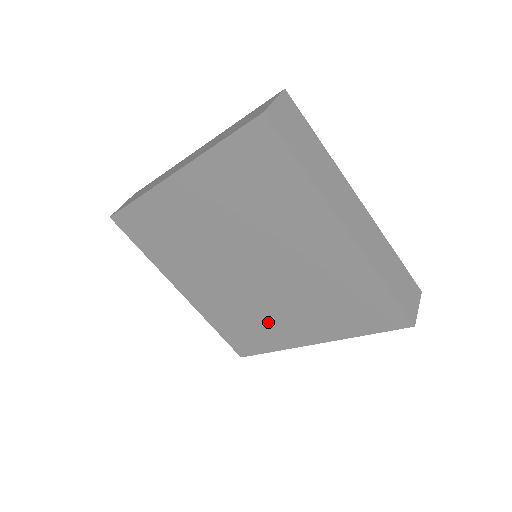
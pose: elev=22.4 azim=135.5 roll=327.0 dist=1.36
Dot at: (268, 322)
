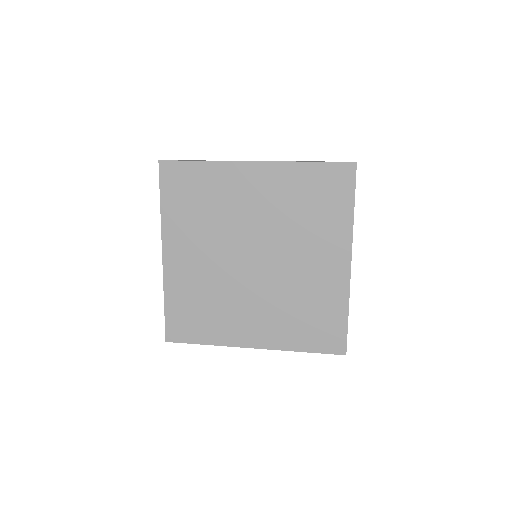
Dot at: (227, 314)
